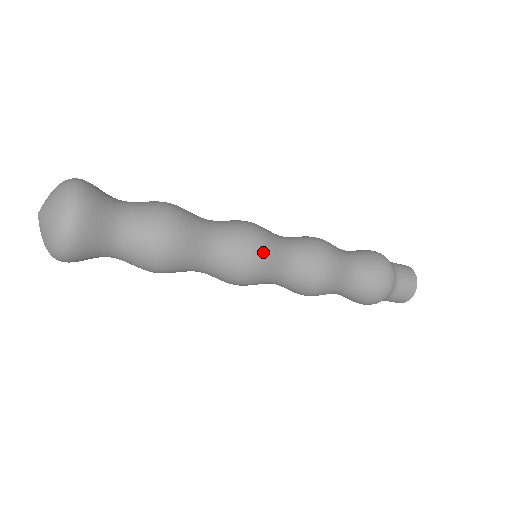
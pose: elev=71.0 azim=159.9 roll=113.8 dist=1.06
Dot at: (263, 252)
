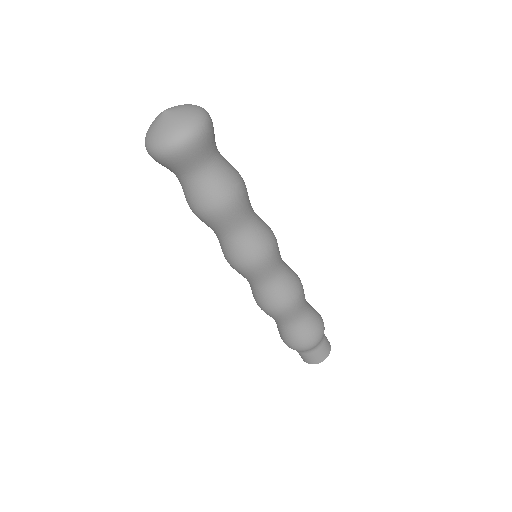
Dot at: (260, 265)
